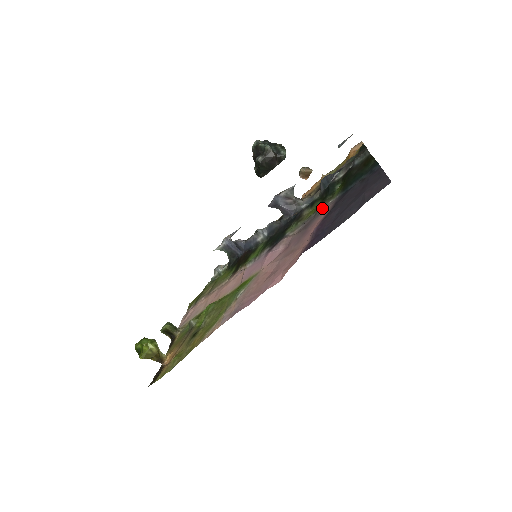
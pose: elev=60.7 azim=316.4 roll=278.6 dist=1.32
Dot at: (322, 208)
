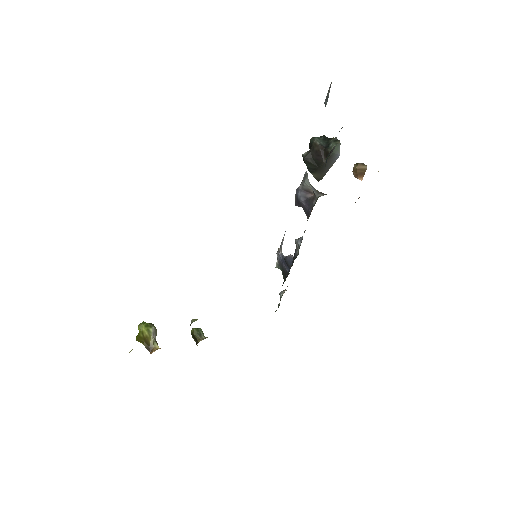
Dot at: occluded
